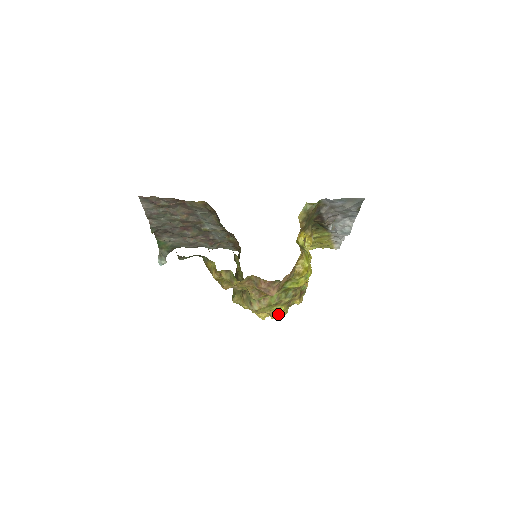
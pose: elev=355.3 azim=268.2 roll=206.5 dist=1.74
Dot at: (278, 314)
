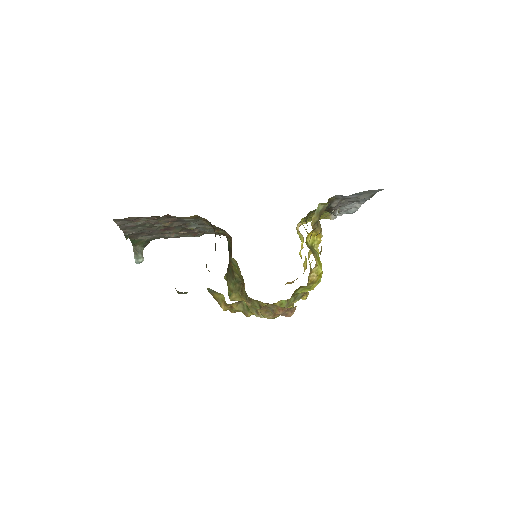
Dot at: occluded
